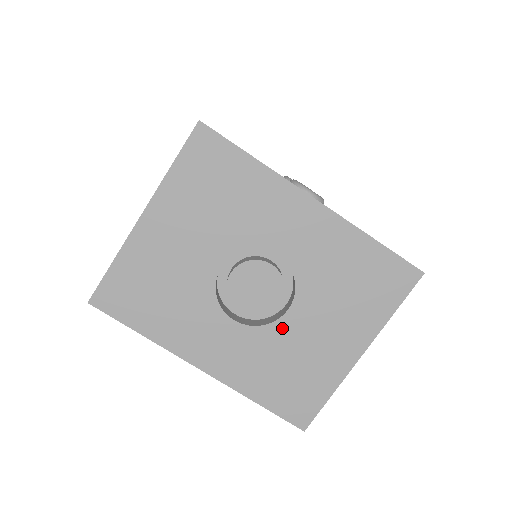
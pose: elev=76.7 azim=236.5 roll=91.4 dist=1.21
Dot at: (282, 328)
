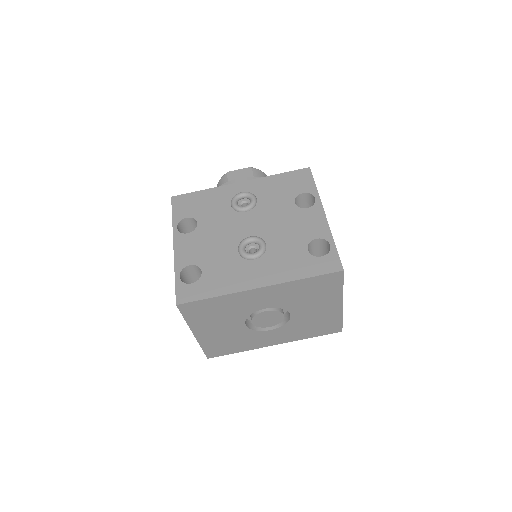
Dot at: (295, 320)
